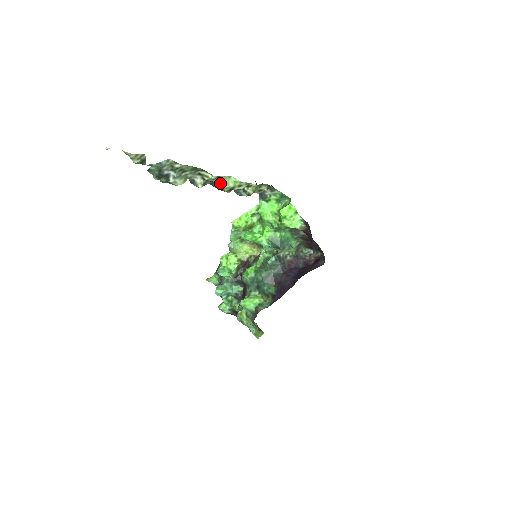
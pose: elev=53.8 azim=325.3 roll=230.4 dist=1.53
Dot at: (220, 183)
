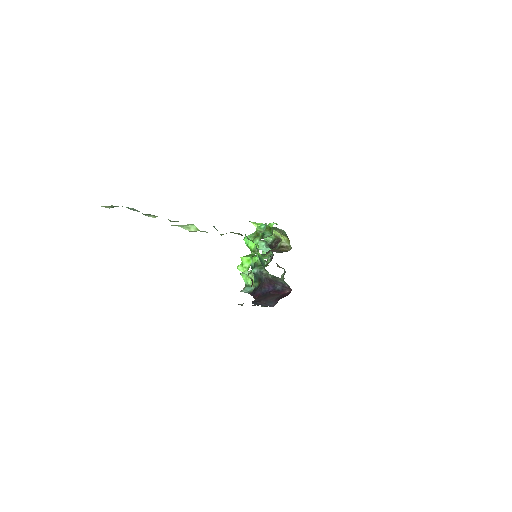
Dot at: (182, 227)
